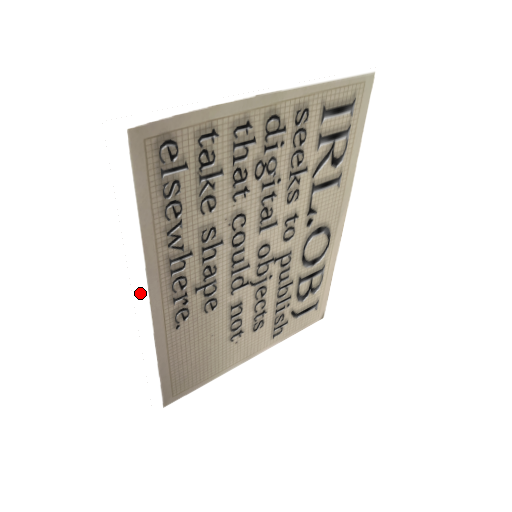
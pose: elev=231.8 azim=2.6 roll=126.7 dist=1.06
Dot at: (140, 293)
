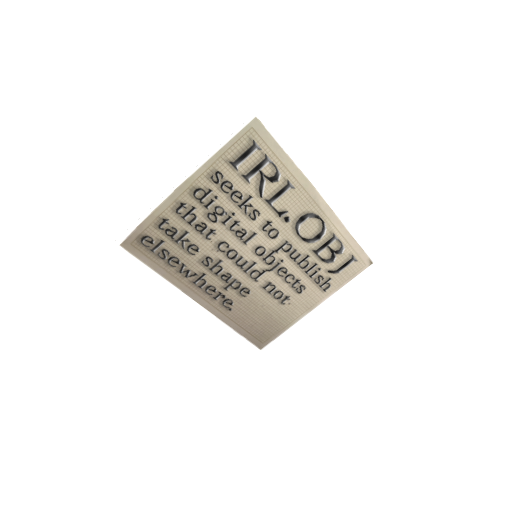
Dot at: (189, 302)
